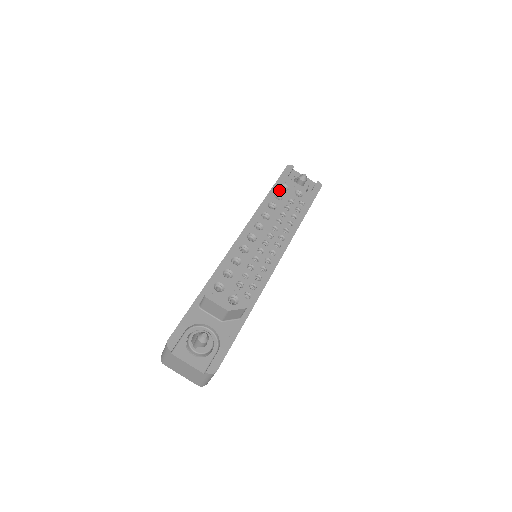
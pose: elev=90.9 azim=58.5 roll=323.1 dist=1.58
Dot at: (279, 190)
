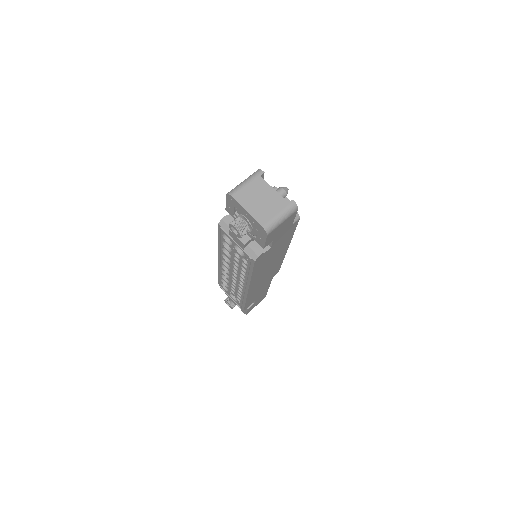
Dot at: occluded
